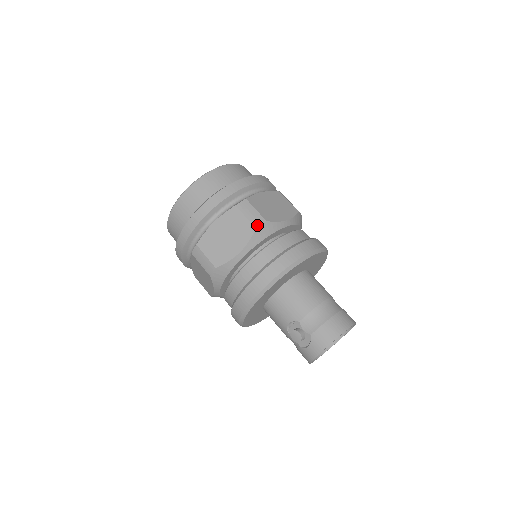
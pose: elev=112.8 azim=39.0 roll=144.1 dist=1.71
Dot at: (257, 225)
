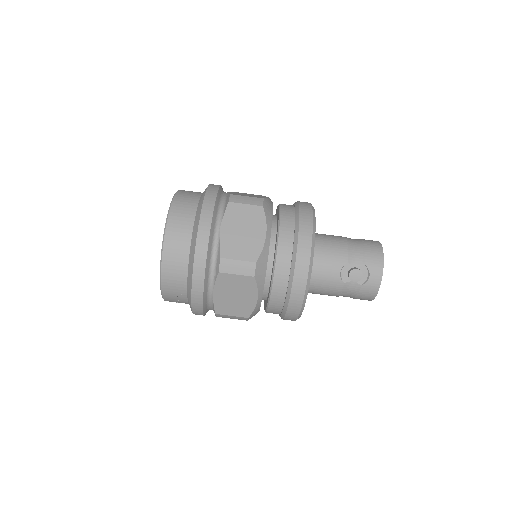
Dot at: (261, 204)
